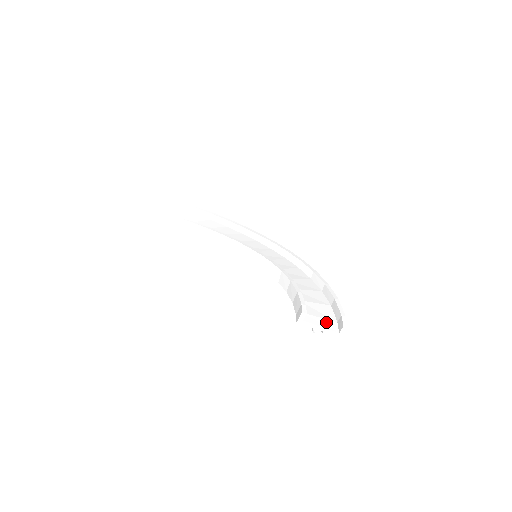
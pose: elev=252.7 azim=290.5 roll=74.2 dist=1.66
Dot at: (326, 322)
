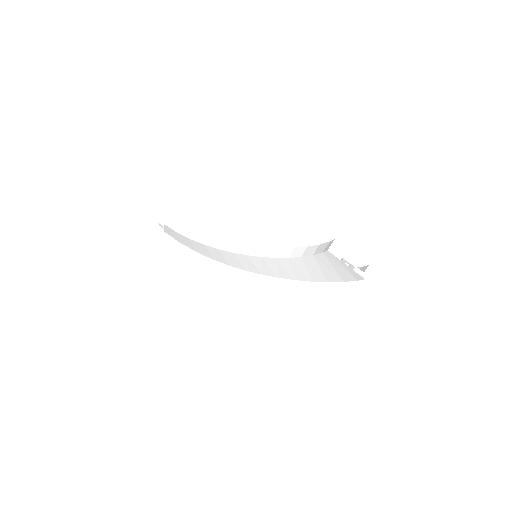
Dot at: occluded
